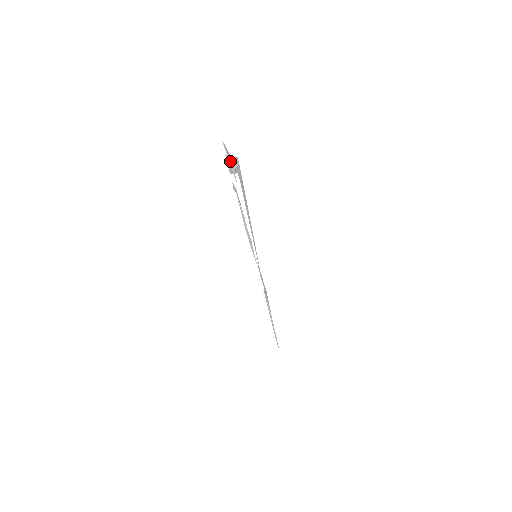
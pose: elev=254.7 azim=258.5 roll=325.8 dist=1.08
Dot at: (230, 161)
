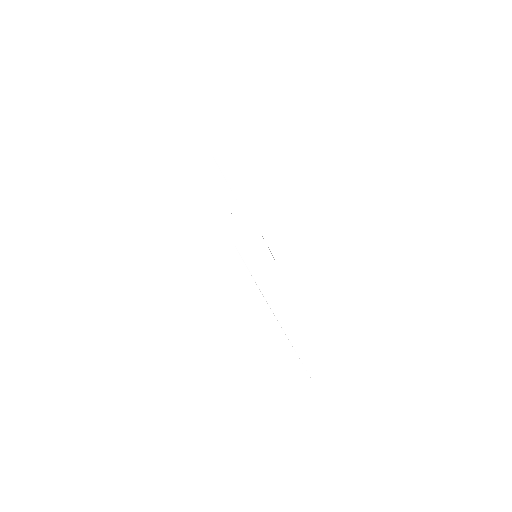
Dot at: occluded
